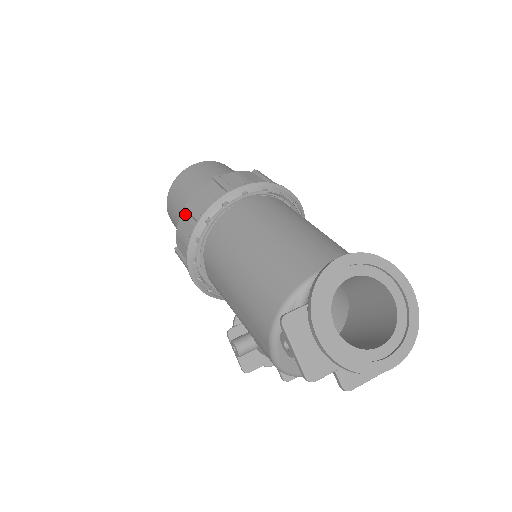
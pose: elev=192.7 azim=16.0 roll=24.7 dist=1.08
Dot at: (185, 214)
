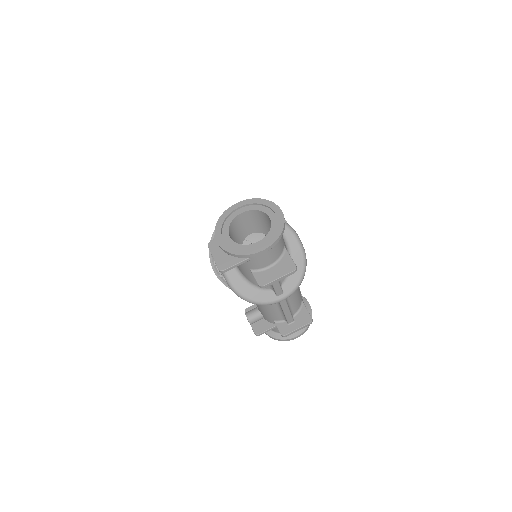
Dot at: occluded
